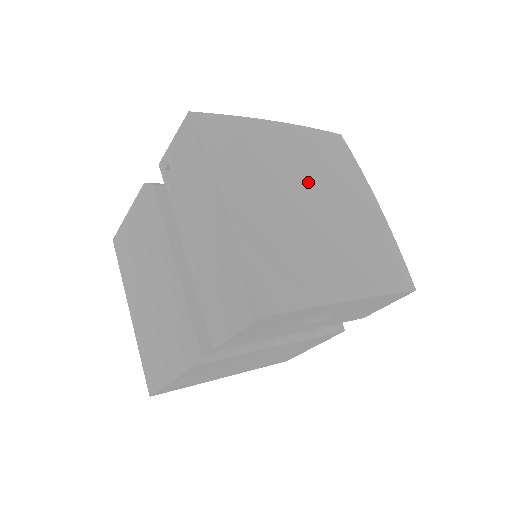
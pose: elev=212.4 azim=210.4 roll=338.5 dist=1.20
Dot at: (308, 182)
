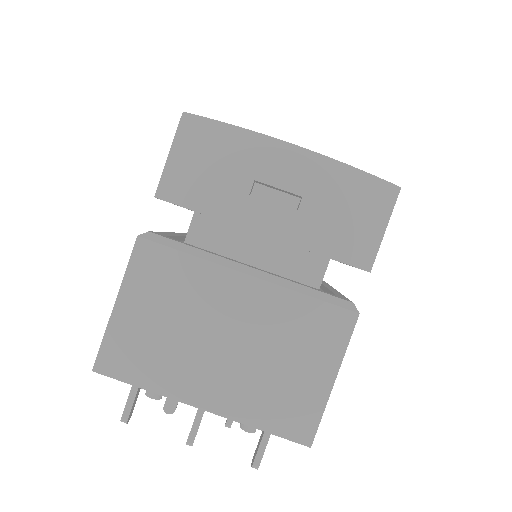
Dot at: occluded
